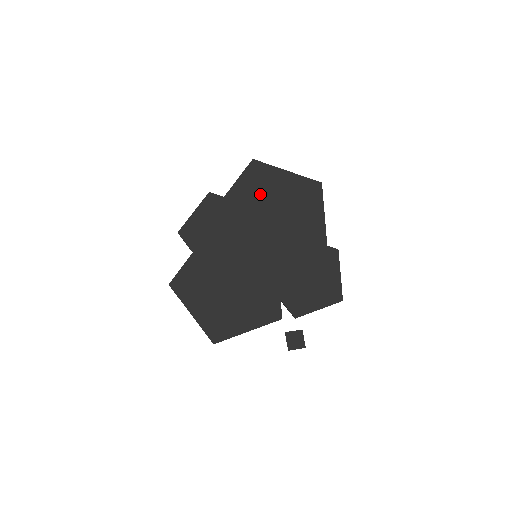
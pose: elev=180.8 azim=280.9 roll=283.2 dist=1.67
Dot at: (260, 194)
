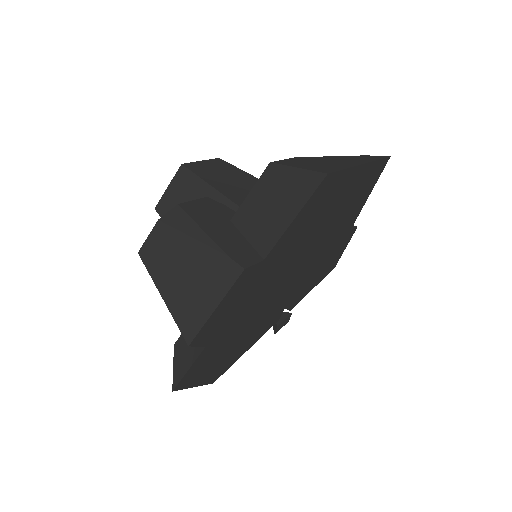
Dot at: (312, 223)
